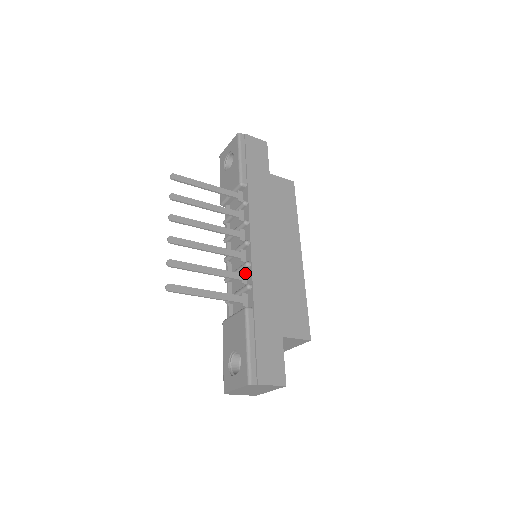
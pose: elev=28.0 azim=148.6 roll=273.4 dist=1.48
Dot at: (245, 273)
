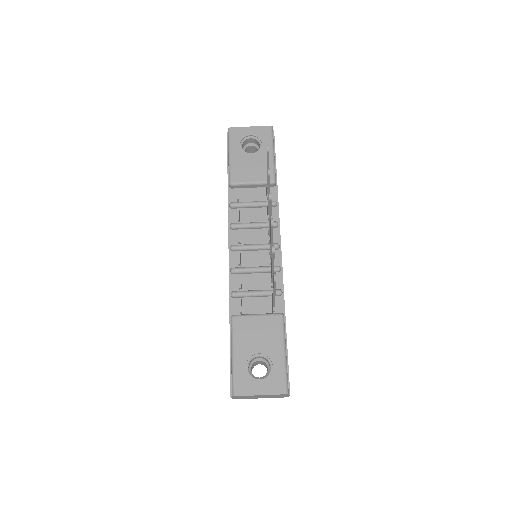
Dot at: occluded
